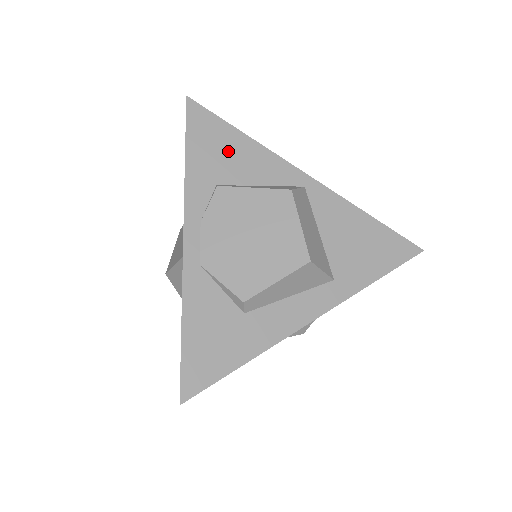
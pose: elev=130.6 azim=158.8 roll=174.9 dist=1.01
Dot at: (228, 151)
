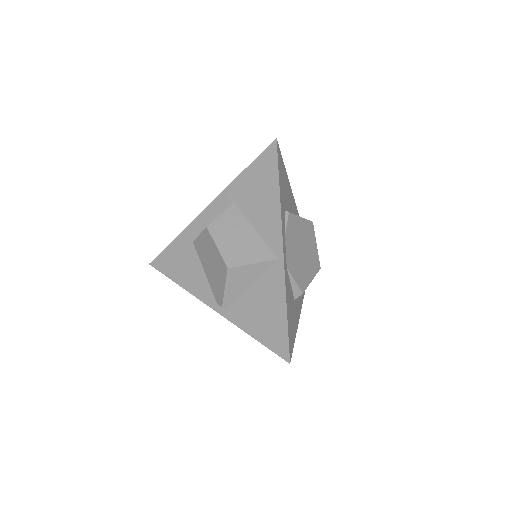
Dot at: (286, 186)
